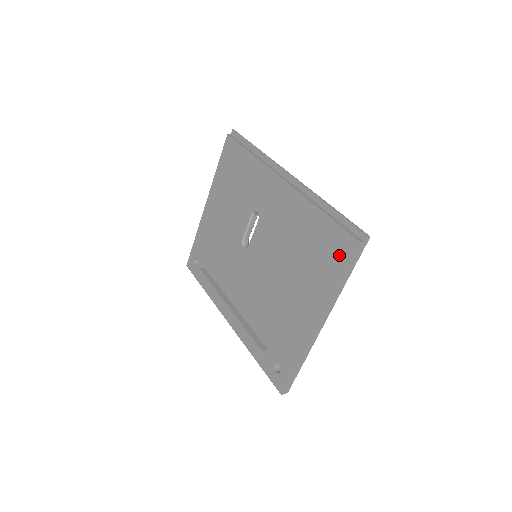
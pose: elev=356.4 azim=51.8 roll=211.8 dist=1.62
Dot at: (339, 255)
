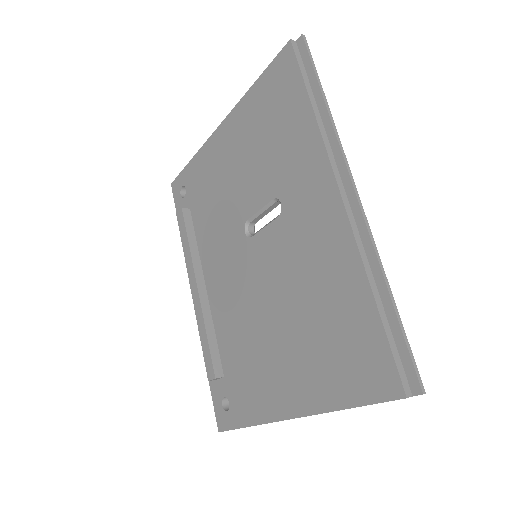
Dot at: (365, 379)
